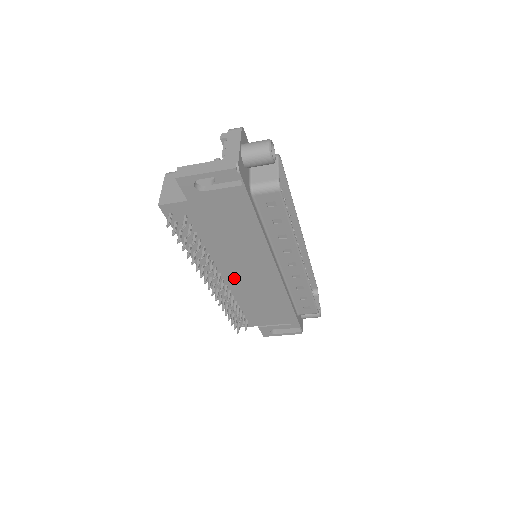
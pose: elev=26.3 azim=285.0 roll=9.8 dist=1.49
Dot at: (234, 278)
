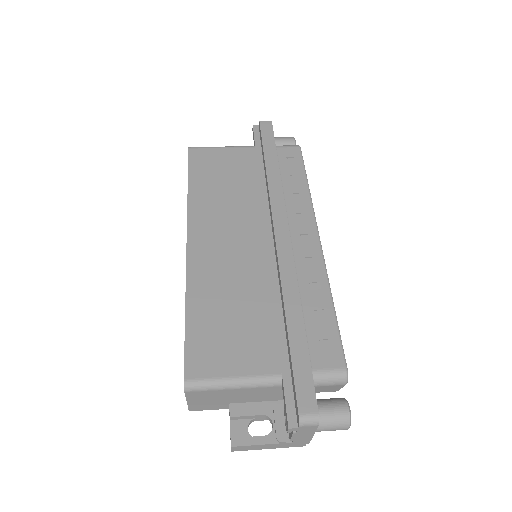
Dot at: occluded
